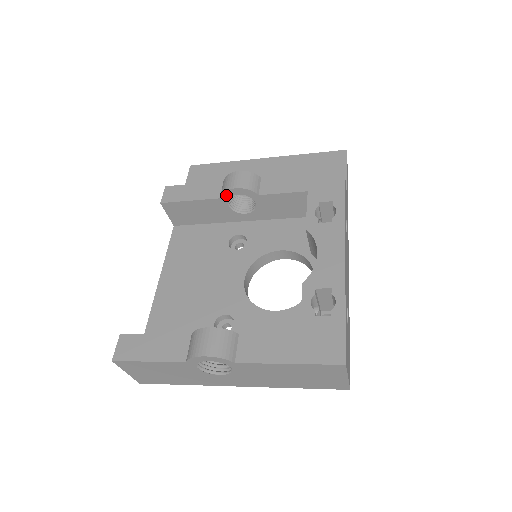
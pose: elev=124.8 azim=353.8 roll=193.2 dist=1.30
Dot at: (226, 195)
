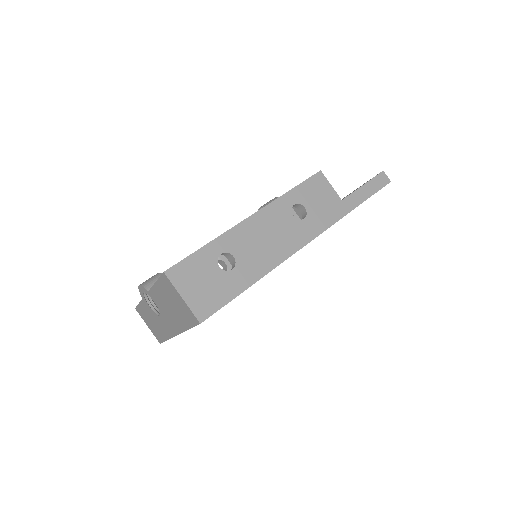
Dot at: occluded
